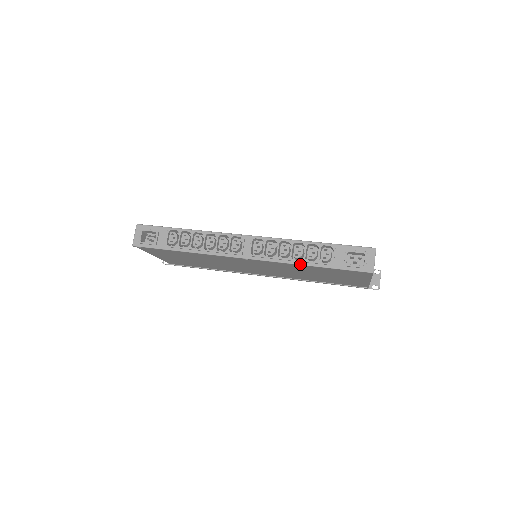
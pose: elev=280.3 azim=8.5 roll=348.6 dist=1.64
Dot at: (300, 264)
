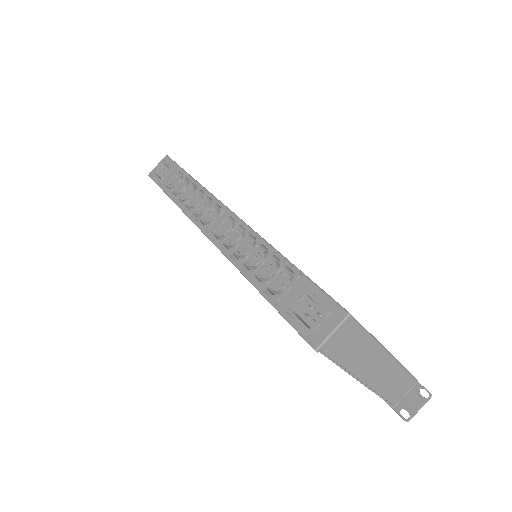
Dot at: (246, 276)
